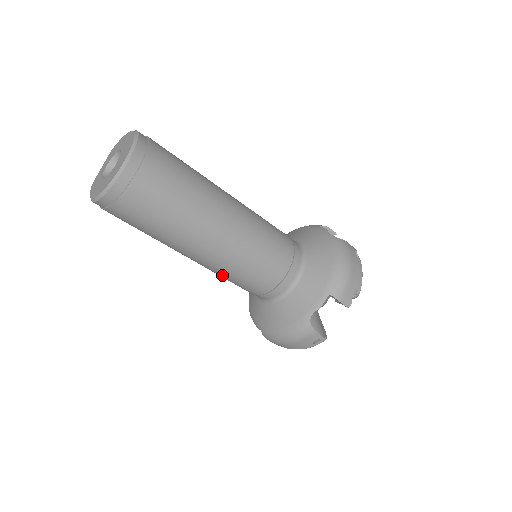
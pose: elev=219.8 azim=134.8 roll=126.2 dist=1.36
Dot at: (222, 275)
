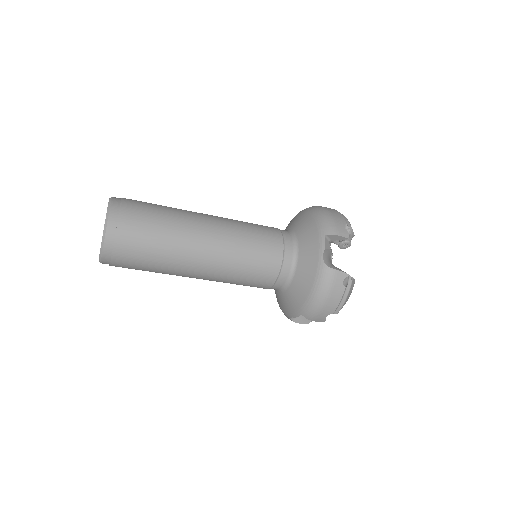
Dot at: occluded
